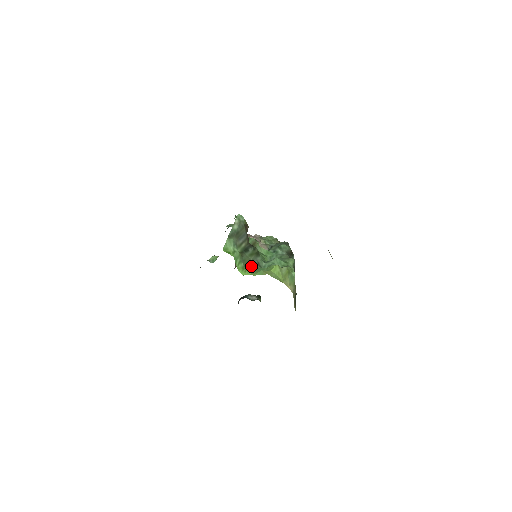
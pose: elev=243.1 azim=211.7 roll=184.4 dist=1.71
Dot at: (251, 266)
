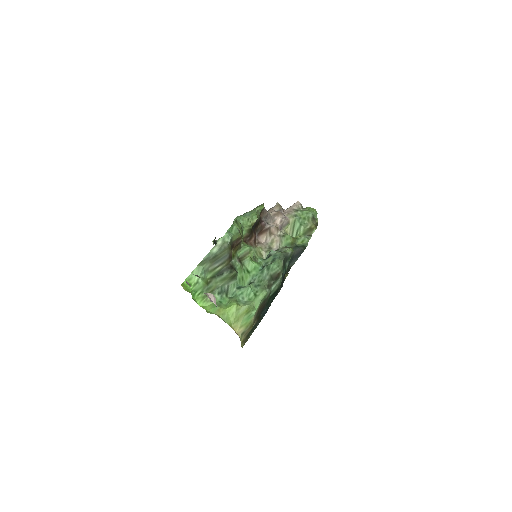
Dot at: (214, 295)
